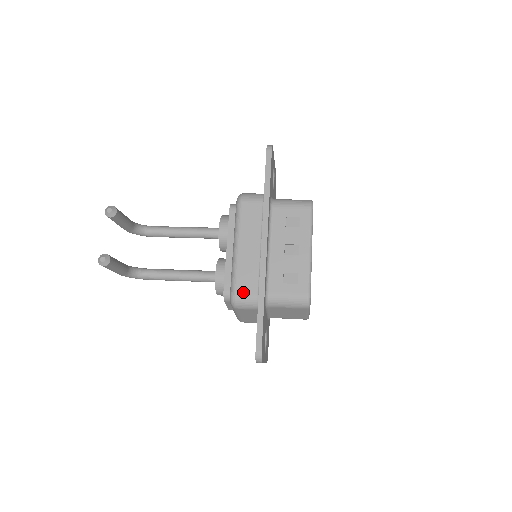
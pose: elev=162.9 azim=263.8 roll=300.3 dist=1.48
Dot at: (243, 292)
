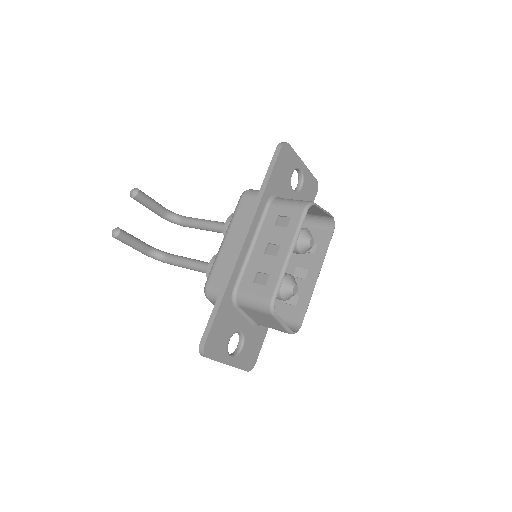
Dot at: (214, 283)
